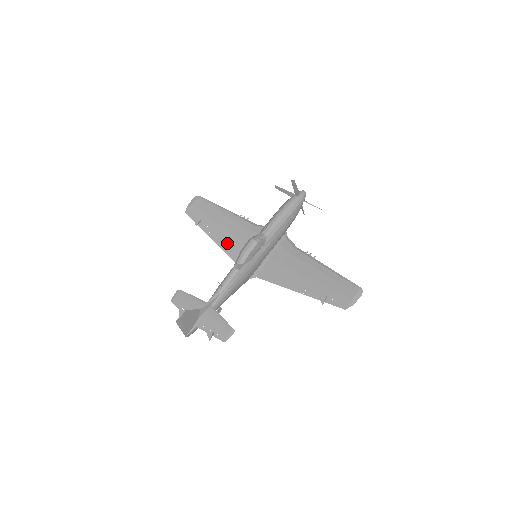
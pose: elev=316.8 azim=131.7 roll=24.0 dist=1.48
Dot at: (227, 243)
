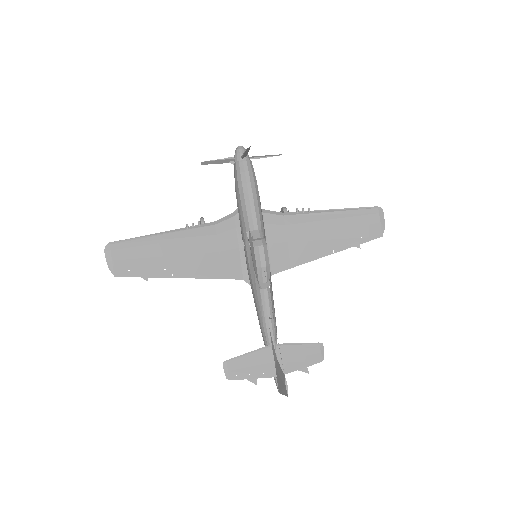
Dot at: (206, 268)
